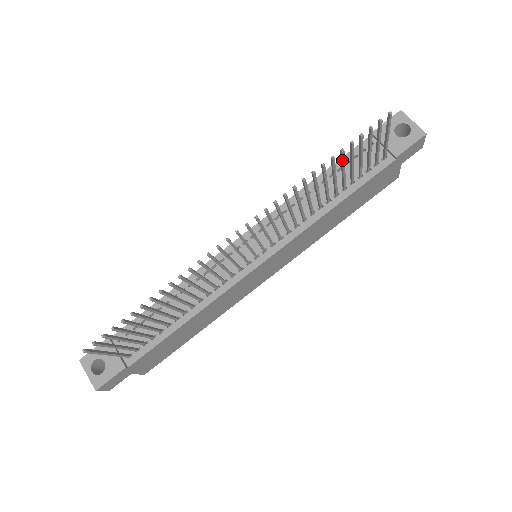
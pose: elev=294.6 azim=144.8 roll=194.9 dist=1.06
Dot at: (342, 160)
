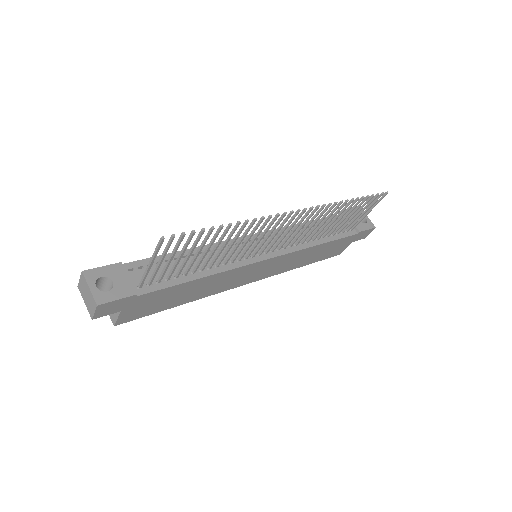
Dot at: (356, 206)
